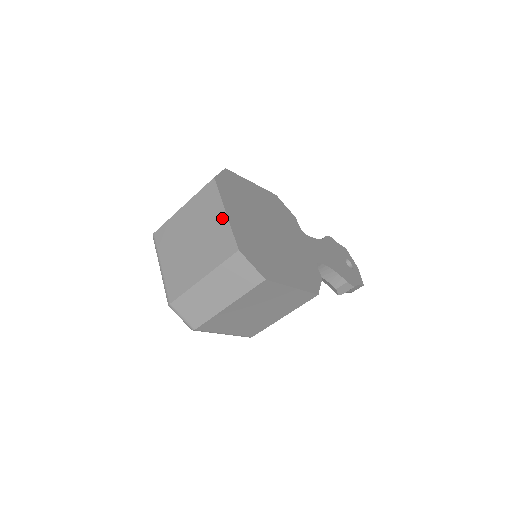
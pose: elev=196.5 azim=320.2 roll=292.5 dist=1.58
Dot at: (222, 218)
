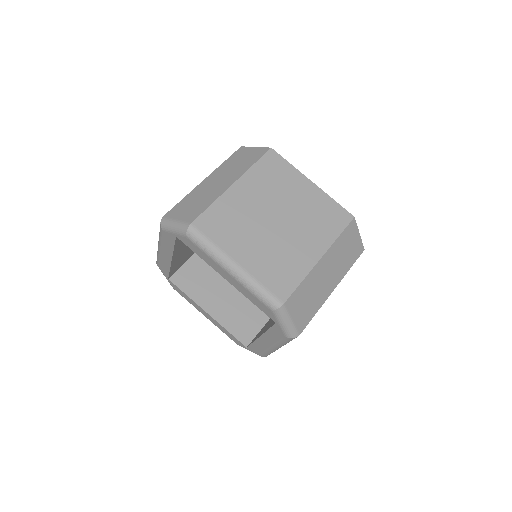
Dot at: (312, 189)
